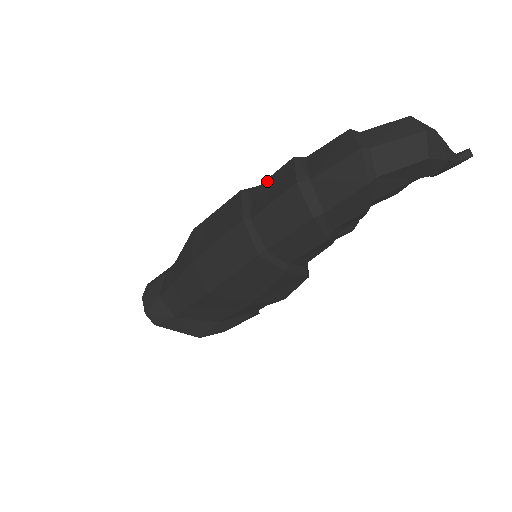
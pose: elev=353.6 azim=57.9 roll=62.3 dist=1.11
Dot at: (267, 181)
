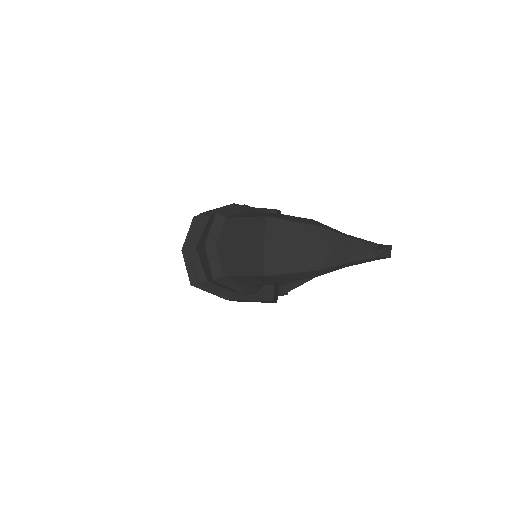
Dot at: occluded
